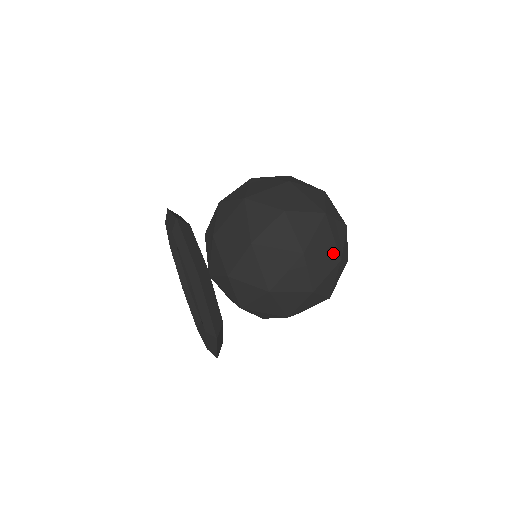
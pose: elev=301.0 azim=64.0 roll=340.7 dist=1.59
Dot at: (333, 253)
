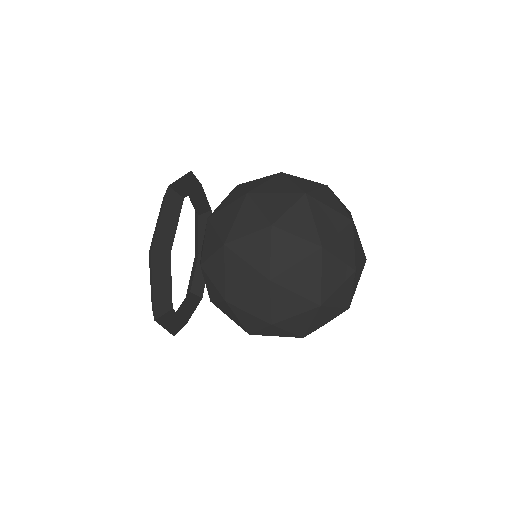
Dot at: (312, 294)
